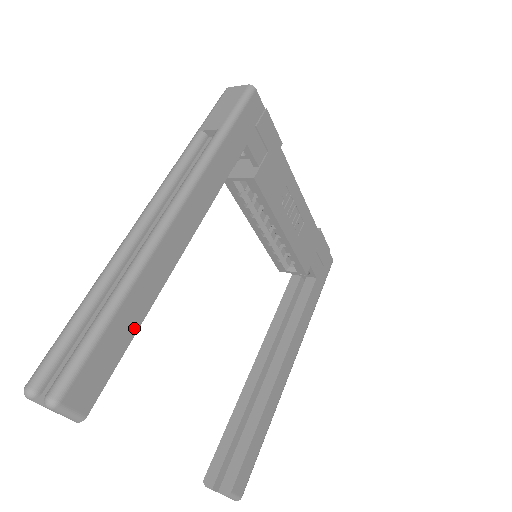
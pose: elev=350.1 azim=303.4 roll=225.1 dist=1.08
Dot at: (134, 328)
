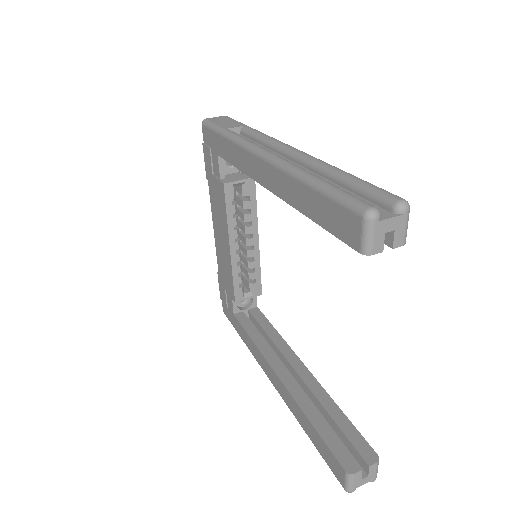
Dot at: occluded
